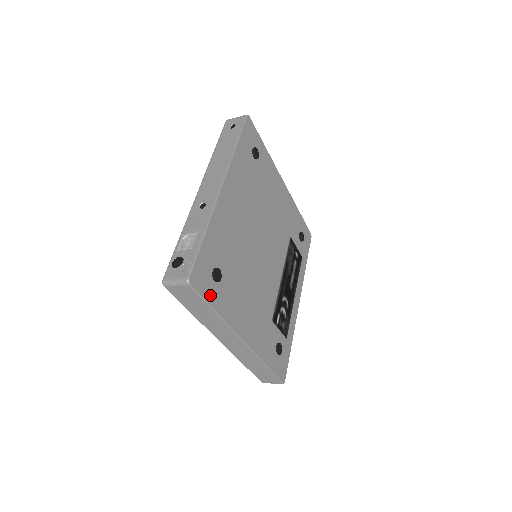
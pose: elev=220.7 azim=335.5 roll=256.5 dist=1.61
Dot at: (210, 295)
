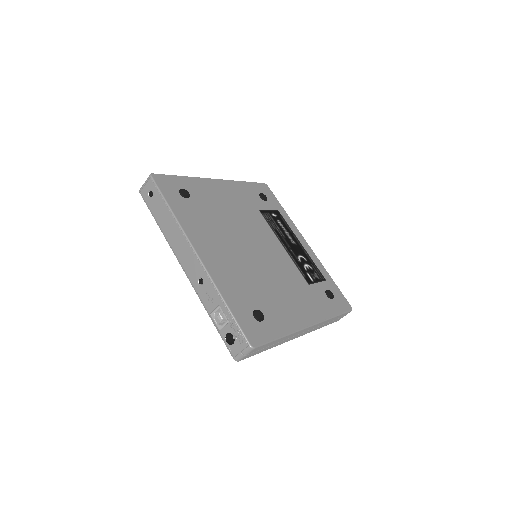
Dot at: (269, 334)
